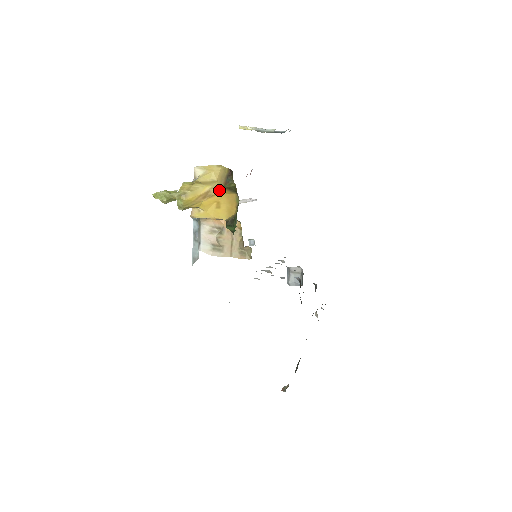
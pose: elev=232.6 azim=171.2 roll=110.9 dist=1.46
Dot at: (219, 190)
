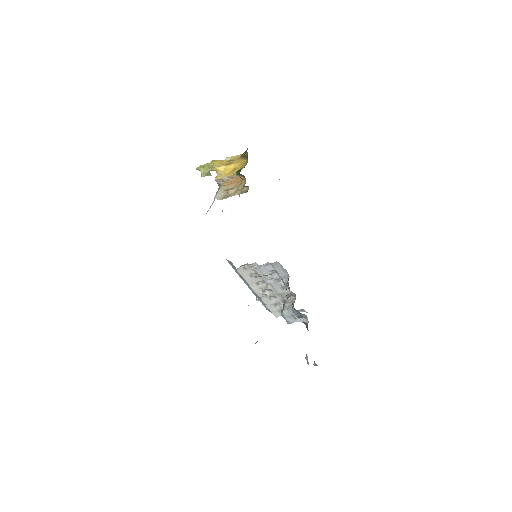
Dot at: (237, 160)
